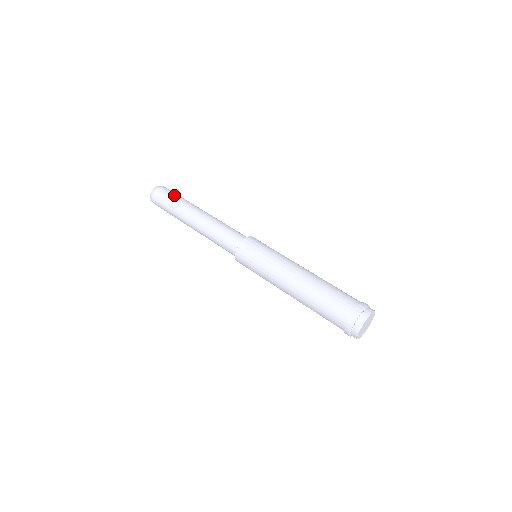
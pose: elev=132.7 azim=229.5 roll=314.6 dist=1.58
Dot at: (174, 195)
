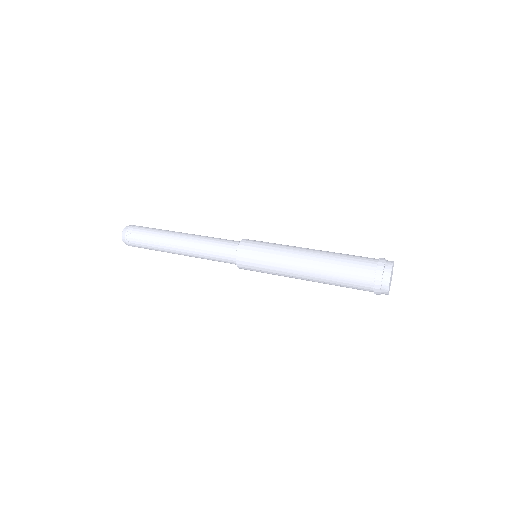
Dot at: occluded
